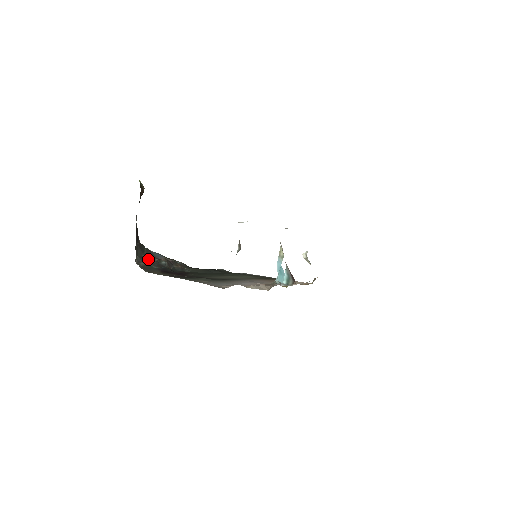
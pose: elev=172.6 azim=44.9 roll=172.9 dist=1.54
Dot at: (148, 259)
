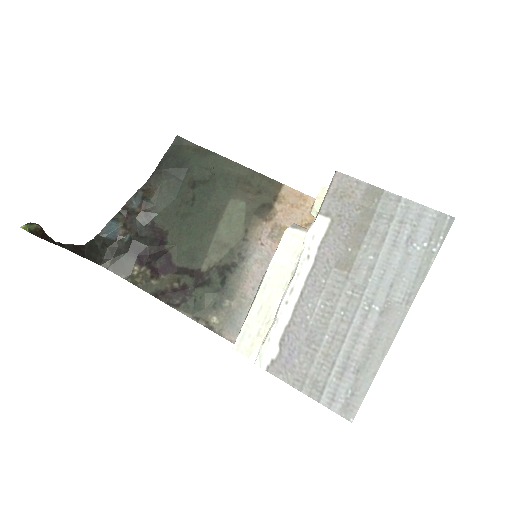
Dot at: (107, 248)
